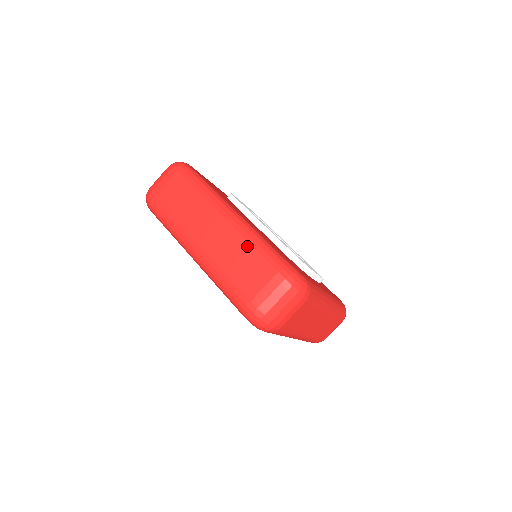
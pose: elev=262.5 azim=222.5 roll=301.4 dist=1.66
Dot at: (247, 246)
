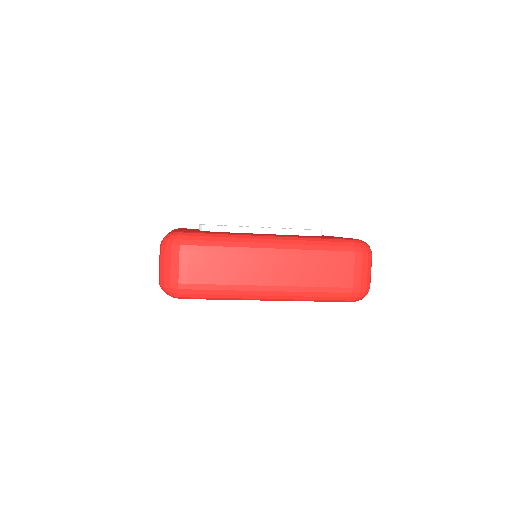
Dot at: (315, 254)
